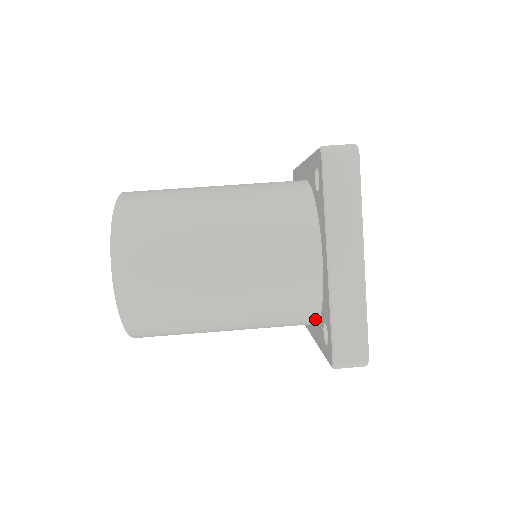
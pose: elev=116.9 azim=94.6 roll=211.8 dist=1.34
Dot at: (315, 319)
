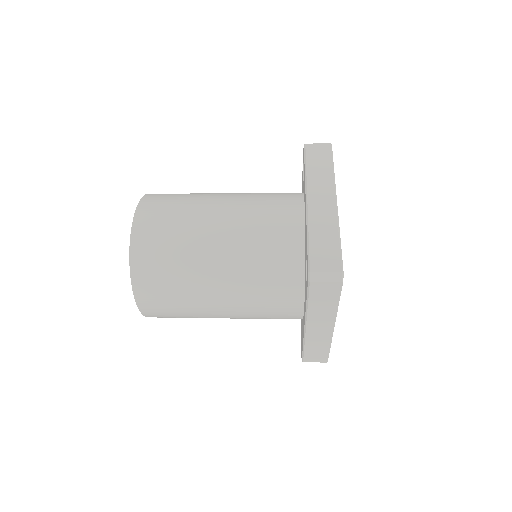
Dot at: (301, 280)
